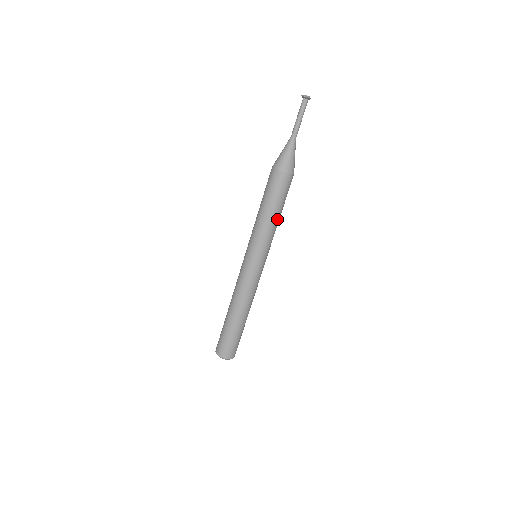
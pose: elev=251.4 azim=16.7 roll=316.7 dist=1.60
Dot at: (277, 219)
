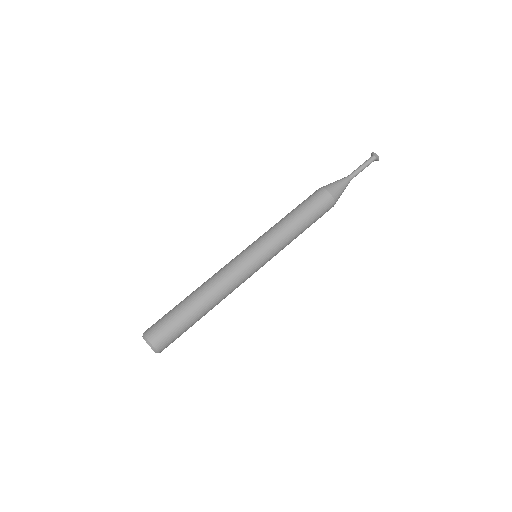
Dot at: occluded
